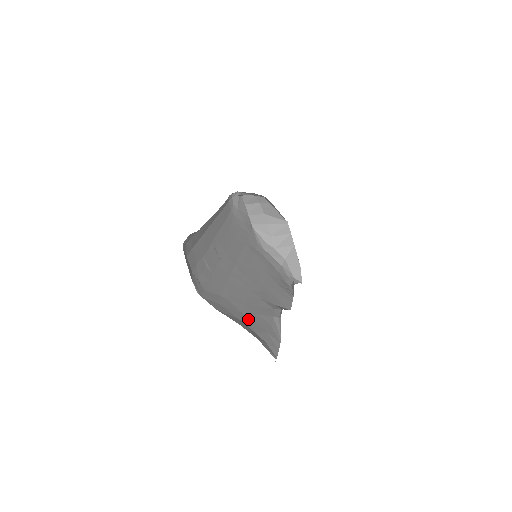
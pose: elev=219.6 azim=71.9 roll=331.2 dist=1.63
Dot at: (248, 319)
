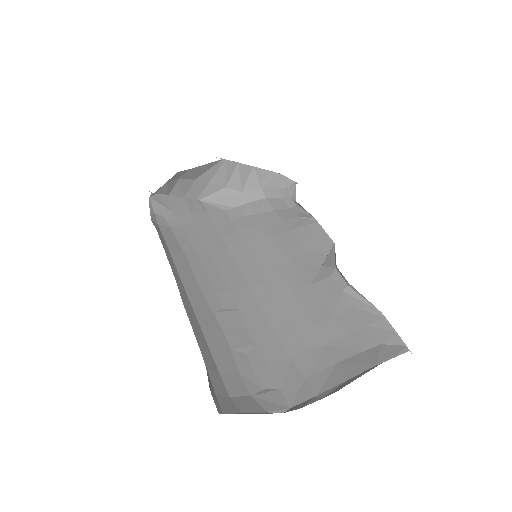
Dot at: (338, 343)
